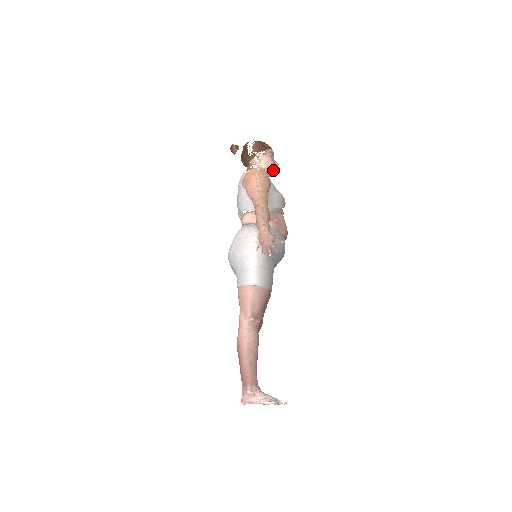
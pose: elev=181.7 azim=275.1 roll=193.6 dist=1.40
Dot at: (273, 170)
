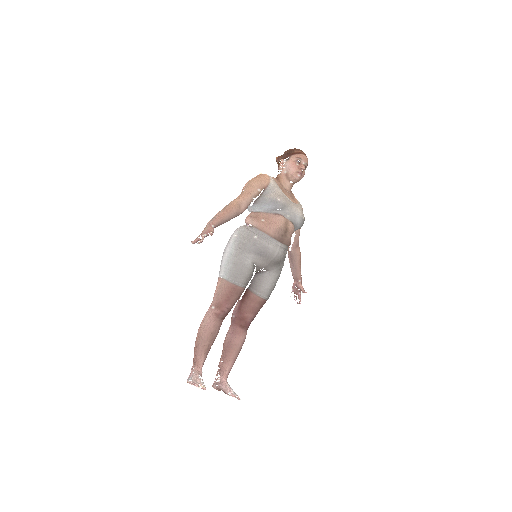
Dot at: (295, 174)
